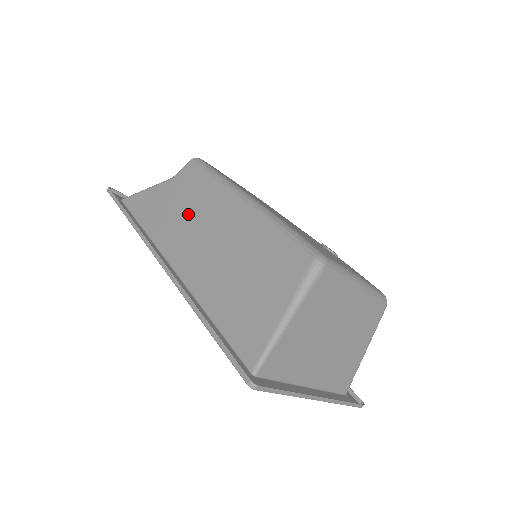
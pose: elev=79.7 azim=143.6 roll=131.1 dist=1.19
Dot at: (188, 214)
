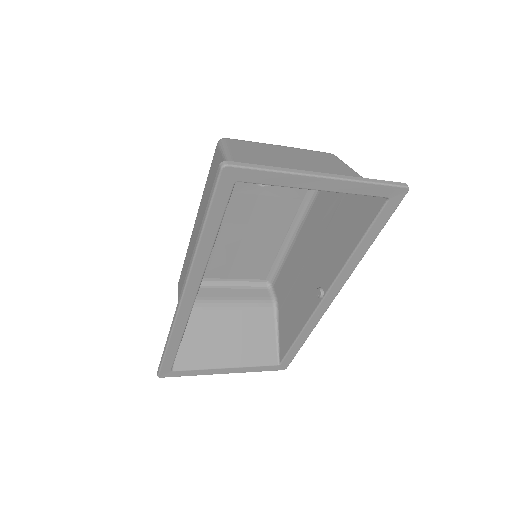
Dot at: occluded
